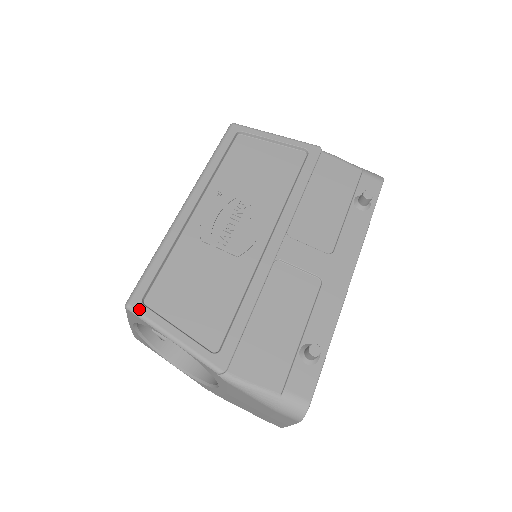
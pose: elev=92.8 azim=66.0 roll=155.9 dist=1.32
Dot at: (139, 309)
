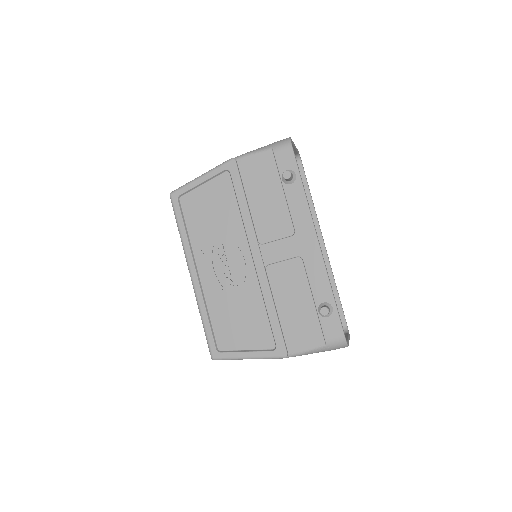
Dot at: (219, 356)
